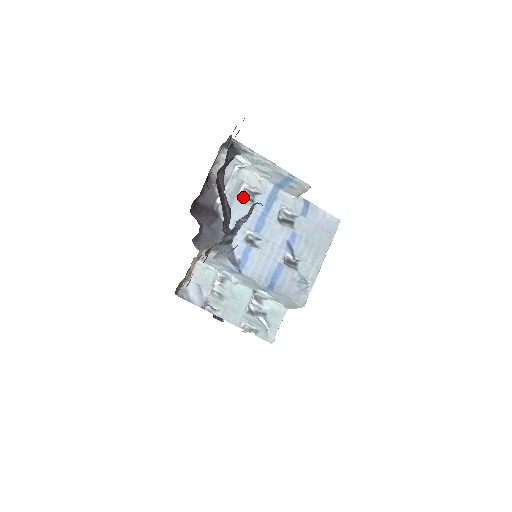
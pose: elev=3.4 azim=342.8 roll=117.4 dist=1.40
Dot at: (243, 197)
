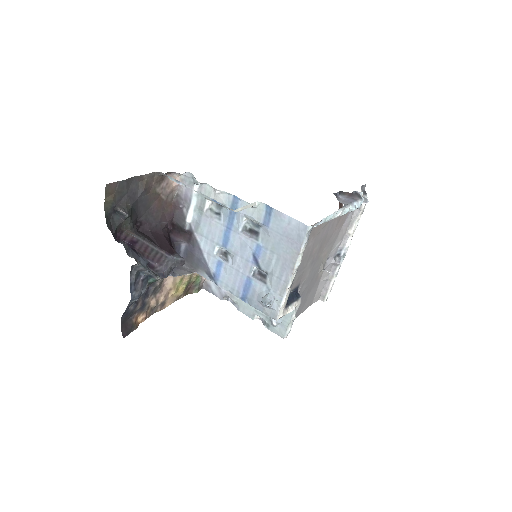
Dot at: (210, 212)
